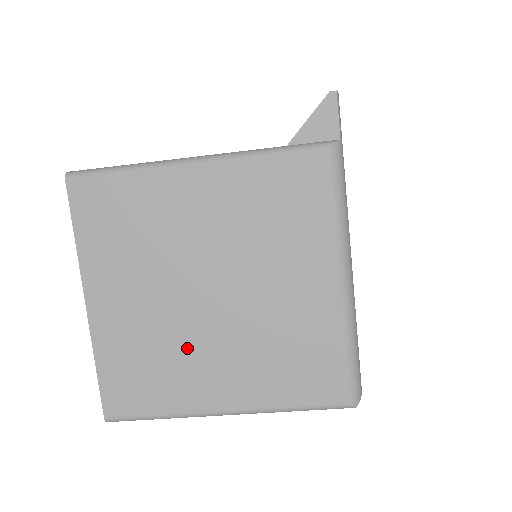
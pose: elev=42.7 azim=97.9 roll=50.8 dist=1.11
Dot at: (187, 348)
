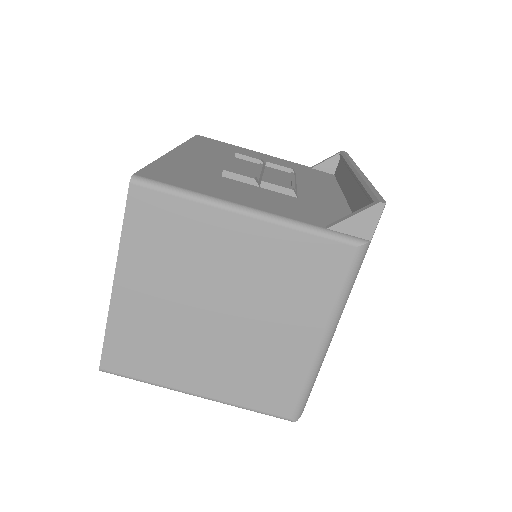
Dot at: (185, 344)
